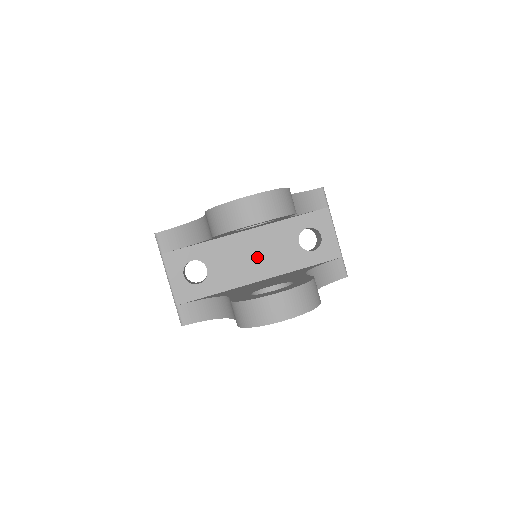
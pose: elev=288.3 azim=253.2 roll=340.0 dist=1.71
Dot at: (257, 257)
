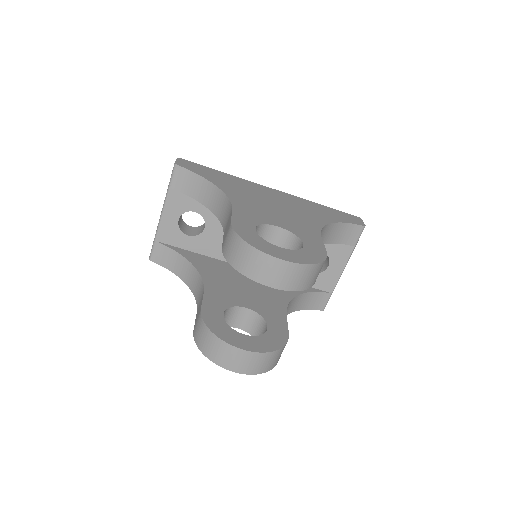
Dot at: occluded
